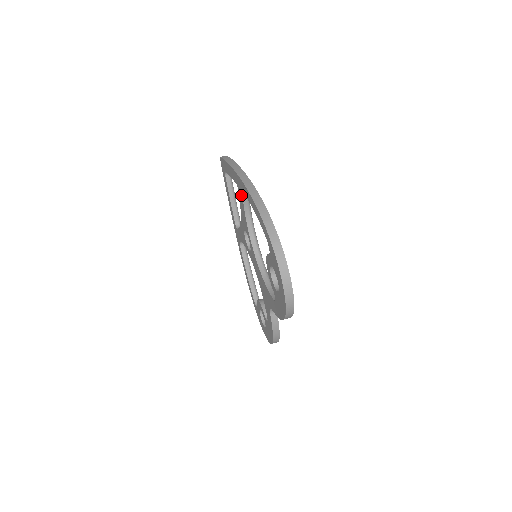
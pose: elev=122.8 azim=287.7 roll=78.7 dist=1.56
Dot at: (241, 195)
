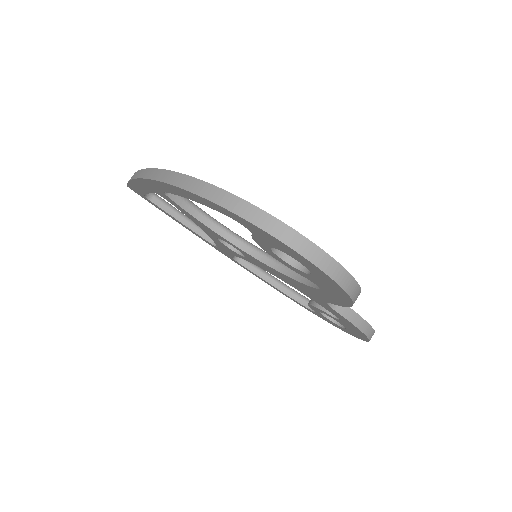
Dot at: (168, 199)
